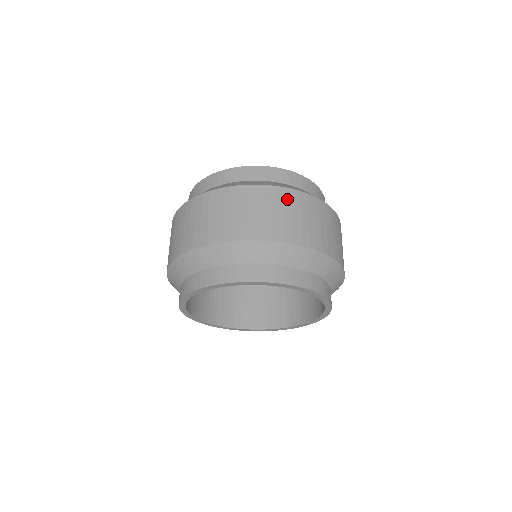
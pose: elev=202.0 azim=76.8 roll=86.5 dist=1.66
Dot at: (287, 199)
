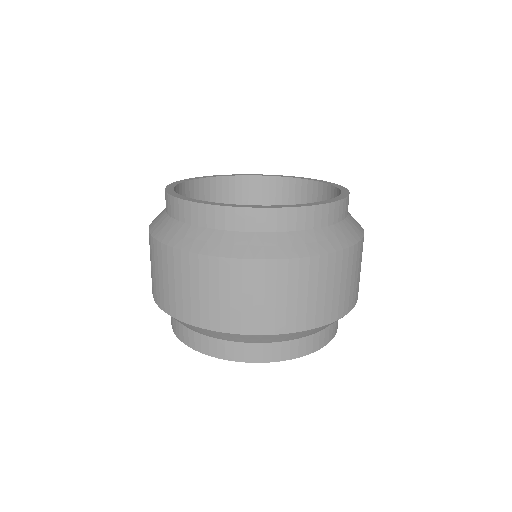
Dot at: (183, 267)
